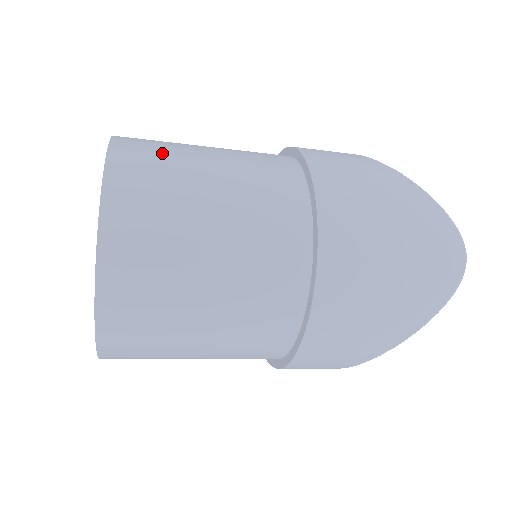
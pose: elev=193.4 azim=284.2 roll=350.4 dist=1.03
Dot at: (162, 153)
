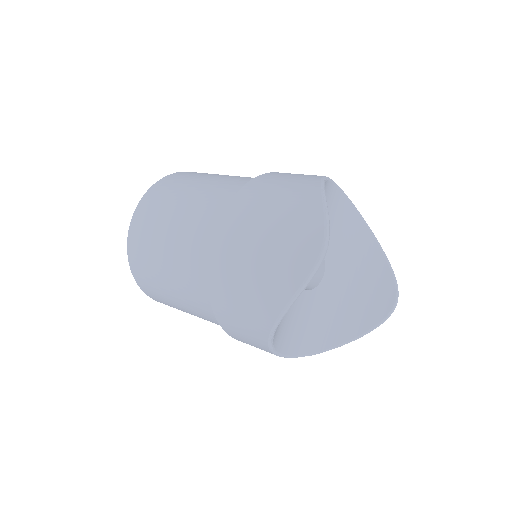
Dot at: (190, 176)
